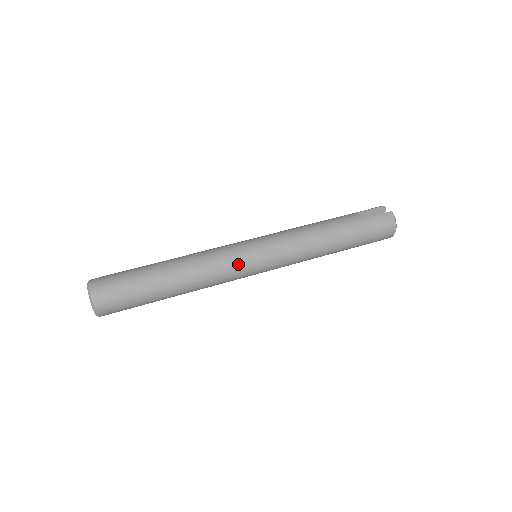
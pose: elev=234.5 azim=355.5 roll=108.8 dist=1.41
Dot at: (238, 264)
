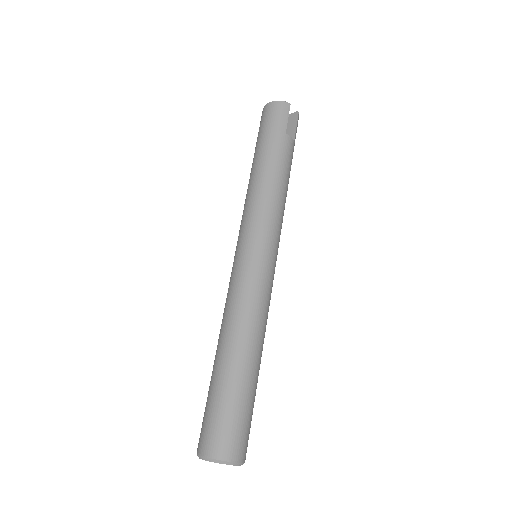
Dot at: occluded
